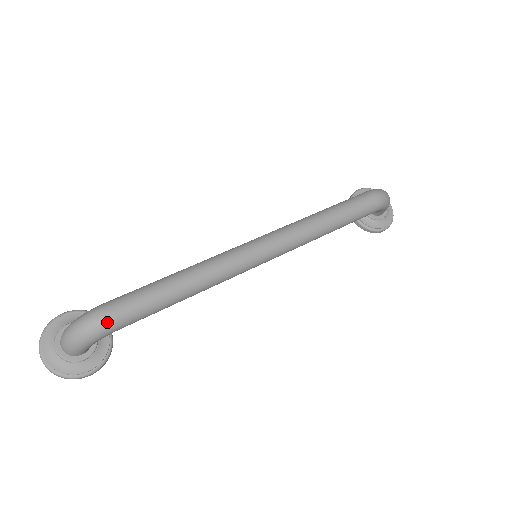
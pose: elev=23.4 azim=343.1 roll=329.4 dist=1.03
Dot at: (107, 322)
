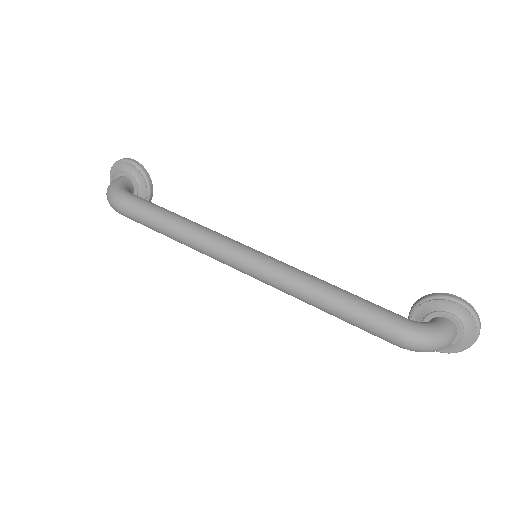
Dot at: (116, 210)
